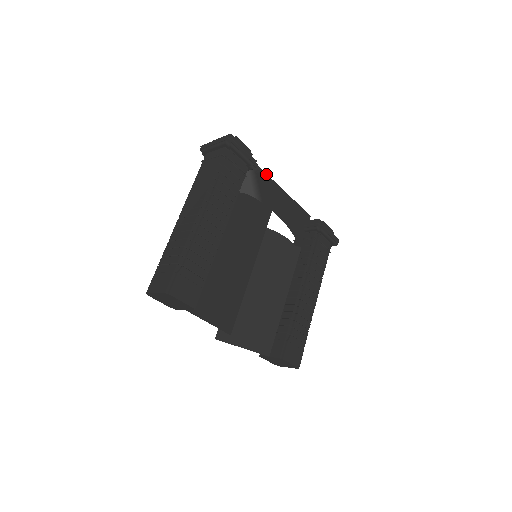
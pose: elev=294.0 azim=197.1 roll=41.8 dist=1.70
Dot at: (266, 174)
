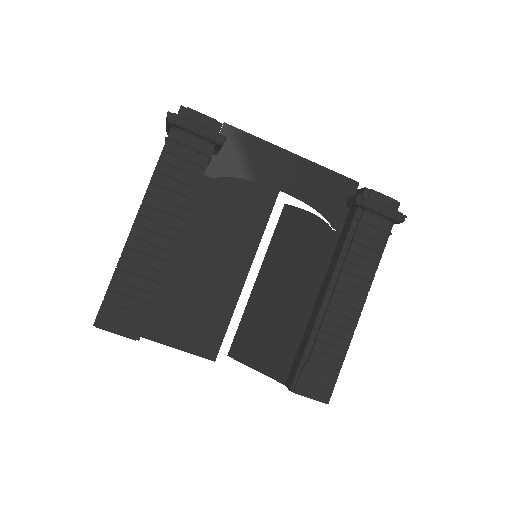
Dot at: (265, 141)
